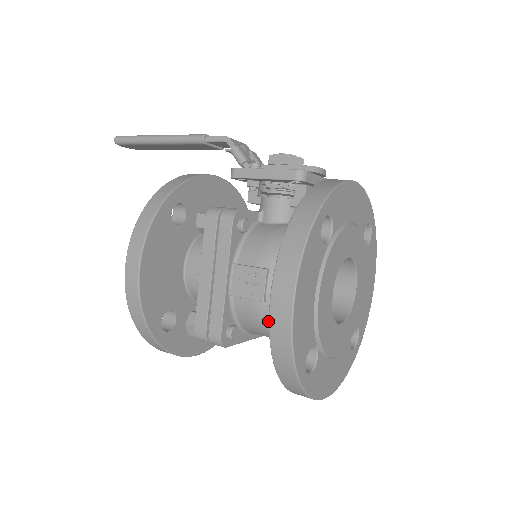
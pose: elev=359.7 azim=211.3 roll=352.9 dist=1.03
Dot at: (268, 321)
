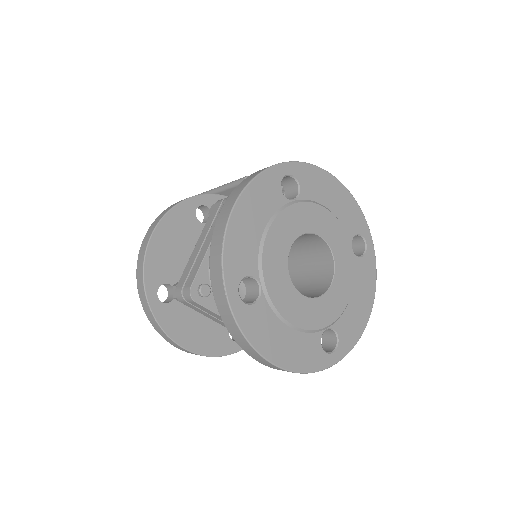
Dot at: occluded
